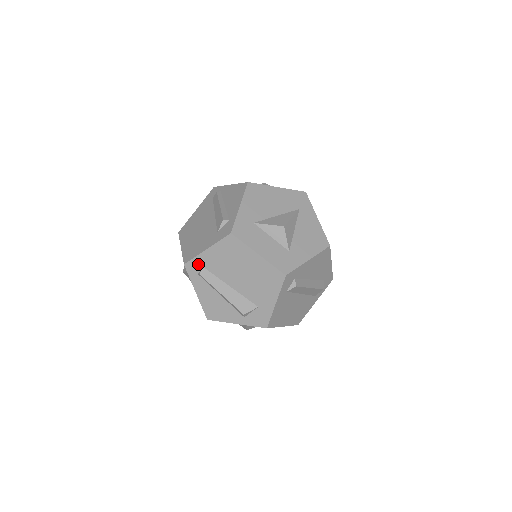
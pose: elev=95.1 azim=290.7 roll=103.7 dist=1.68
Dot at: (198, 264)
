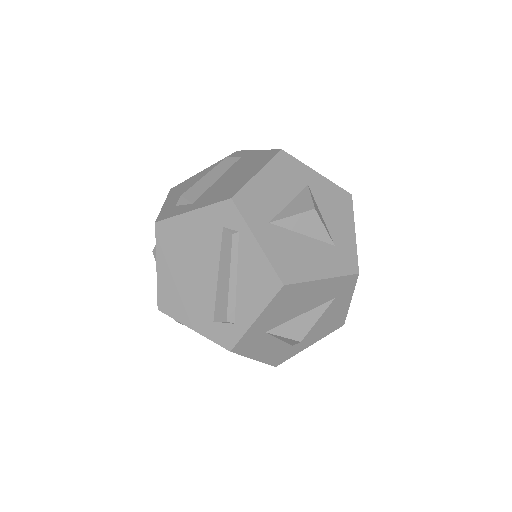
Dot at: occluded
